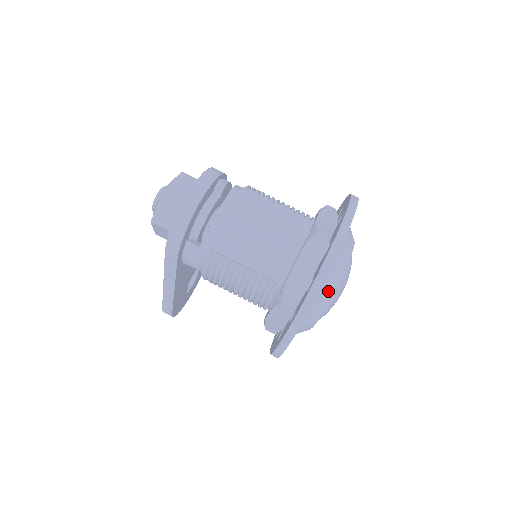
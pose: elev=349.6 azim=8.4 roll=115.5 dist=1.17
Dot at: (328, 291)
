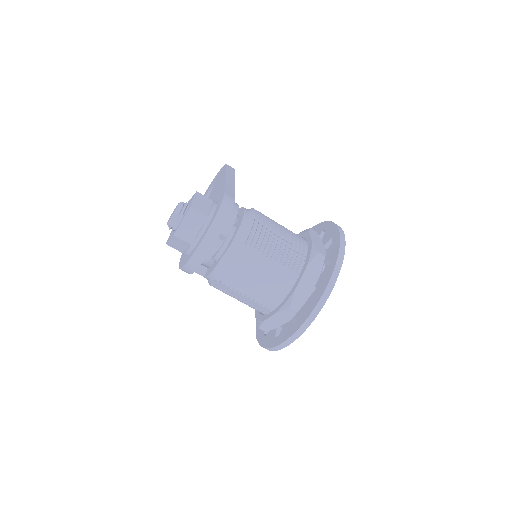
Dot at: occluded
